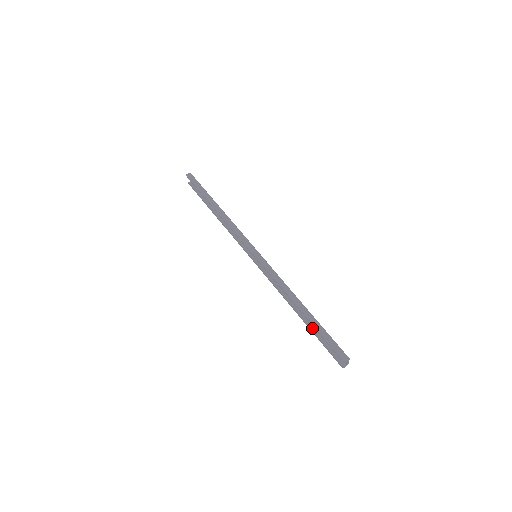
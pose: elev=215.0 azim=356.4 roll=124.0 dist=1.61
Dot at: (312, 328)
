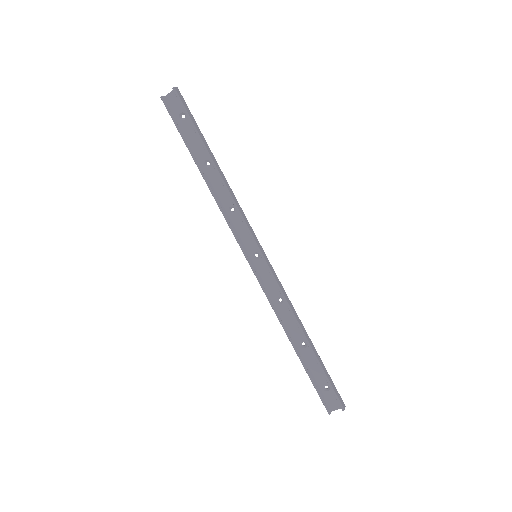
Dot at: (305, 364)
